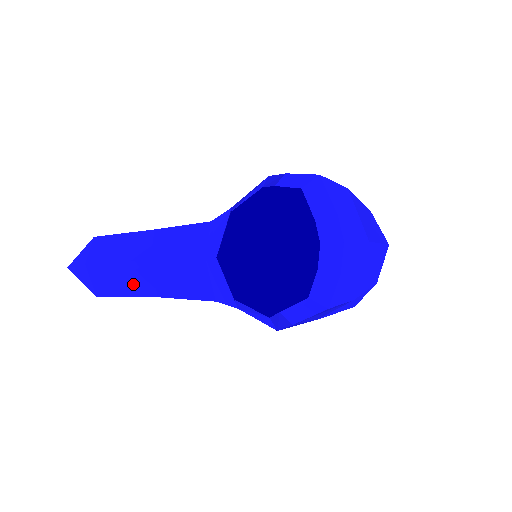
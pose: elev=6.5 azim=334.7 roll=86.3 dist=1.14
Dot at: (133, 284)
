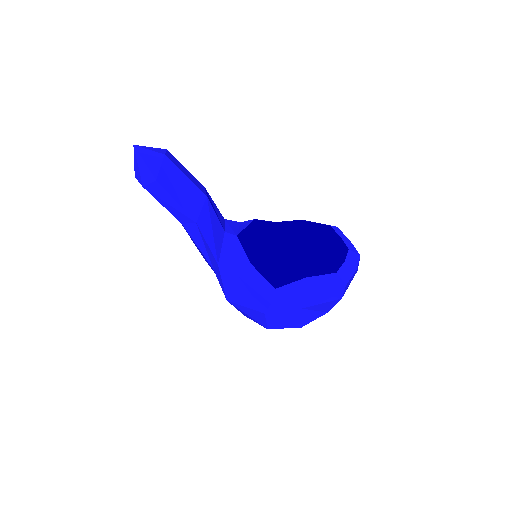
Dot at: (187, 199)
